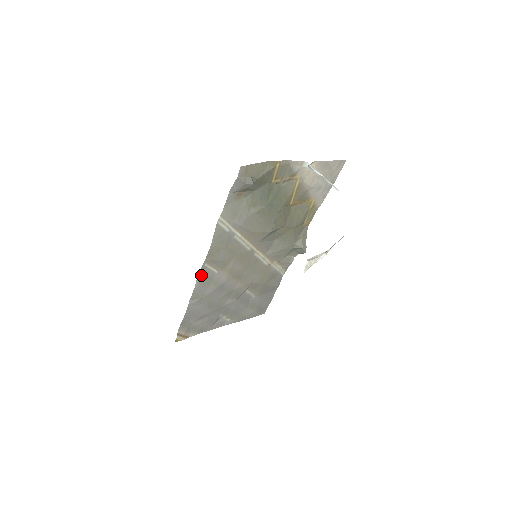
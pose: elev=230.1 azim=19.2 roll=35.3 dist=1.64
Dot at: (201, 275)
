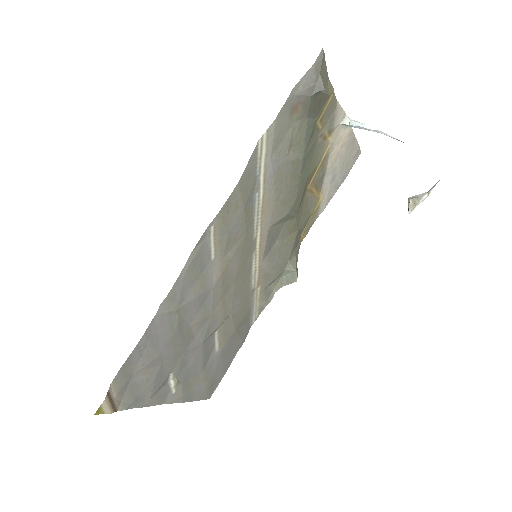
Dot at: (197, 250)
